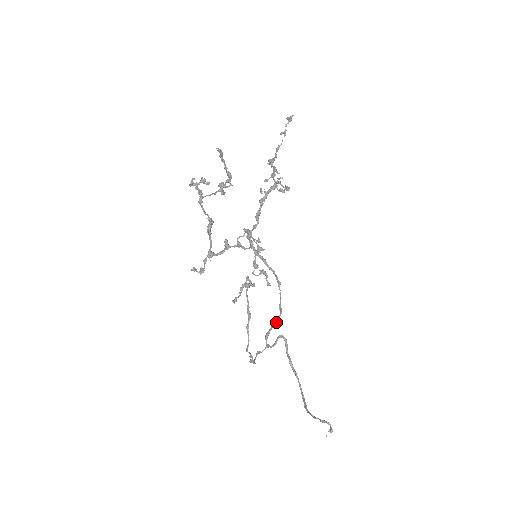
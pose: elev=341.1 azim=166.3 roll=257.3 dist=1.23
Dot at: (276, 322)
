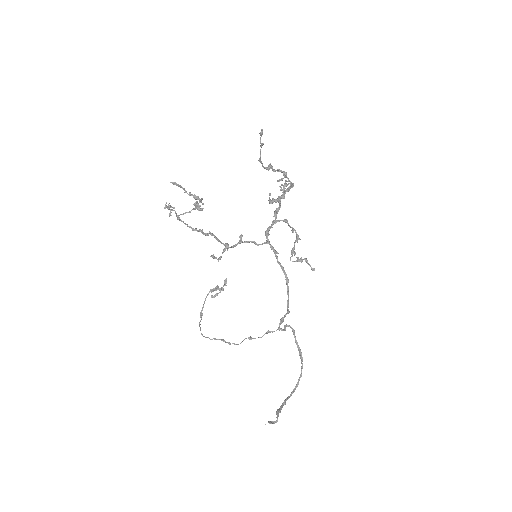
Dot at: (287, 312)
